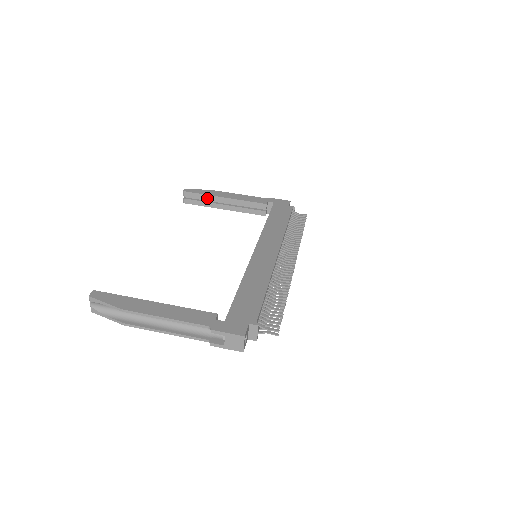
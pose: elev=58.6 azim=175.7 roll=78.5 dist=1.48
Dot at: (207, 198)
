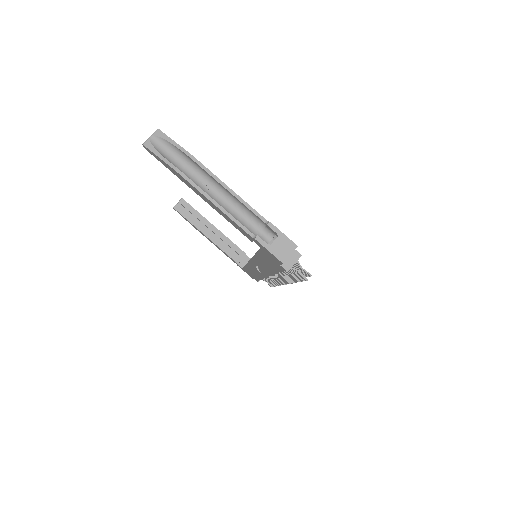
Dot at: (198, 217)
